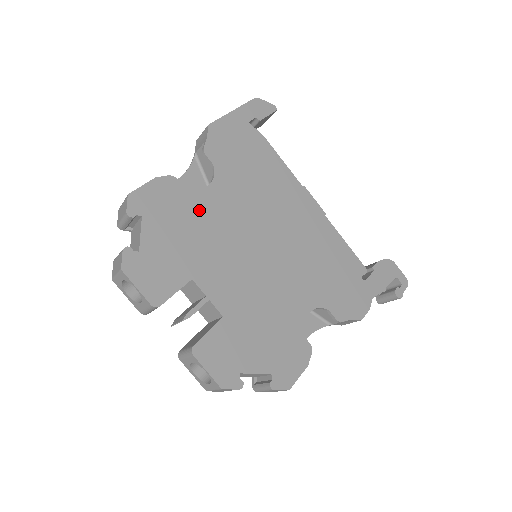
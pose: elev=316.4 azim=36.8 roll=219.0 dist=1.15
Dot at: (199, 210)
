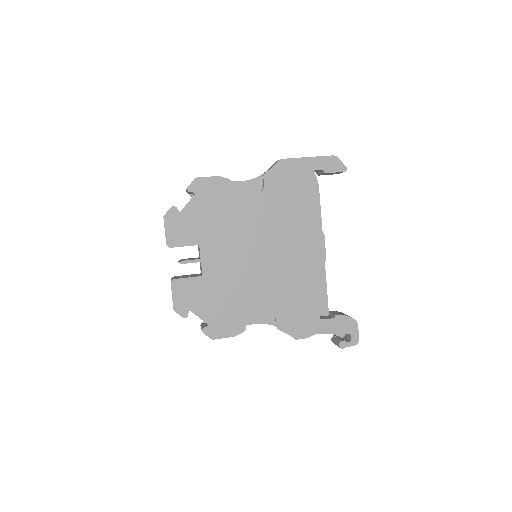
Dot at: (233, 209)
